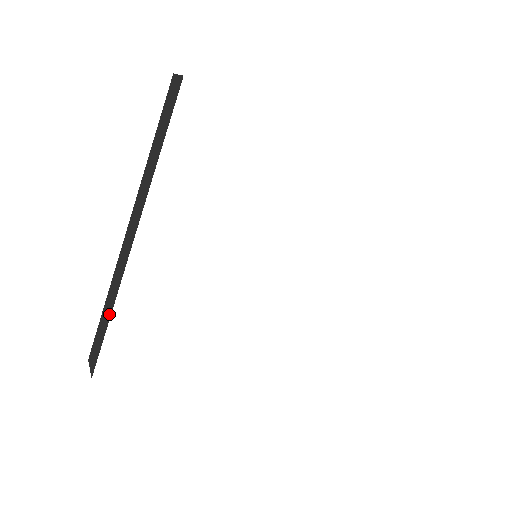
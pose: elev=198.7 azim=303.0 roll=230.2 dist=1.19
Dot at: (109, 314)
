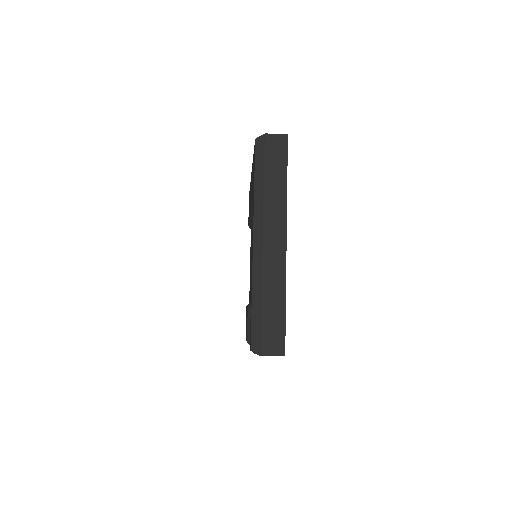
Dot at: (282, 301)
